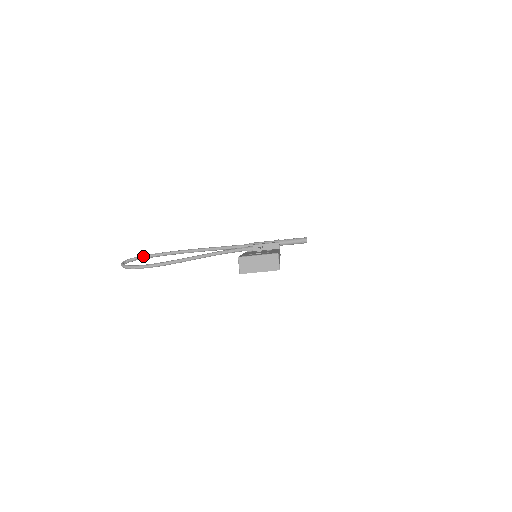
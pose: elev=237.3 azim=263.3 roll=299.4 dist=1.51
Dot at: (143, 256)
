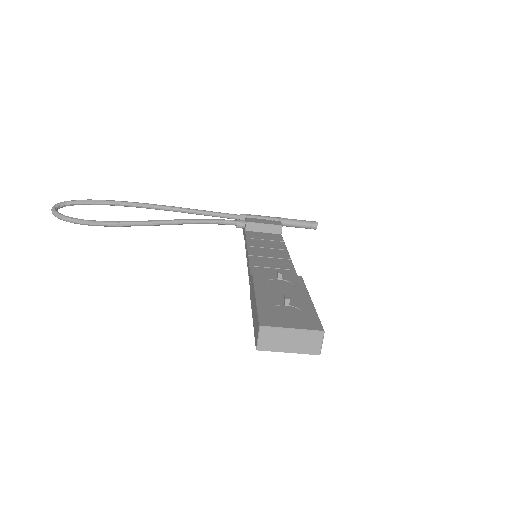
Dot at: (86, 201)
